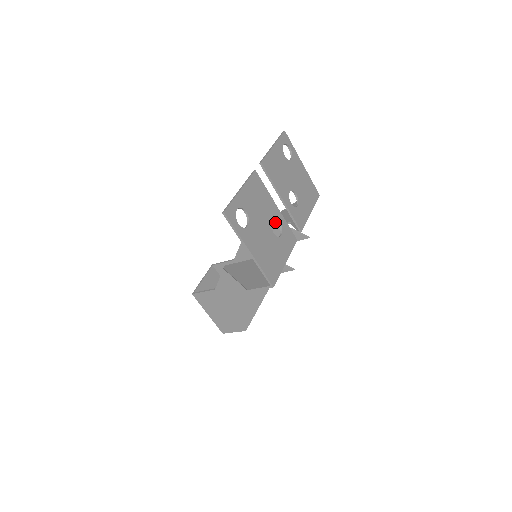
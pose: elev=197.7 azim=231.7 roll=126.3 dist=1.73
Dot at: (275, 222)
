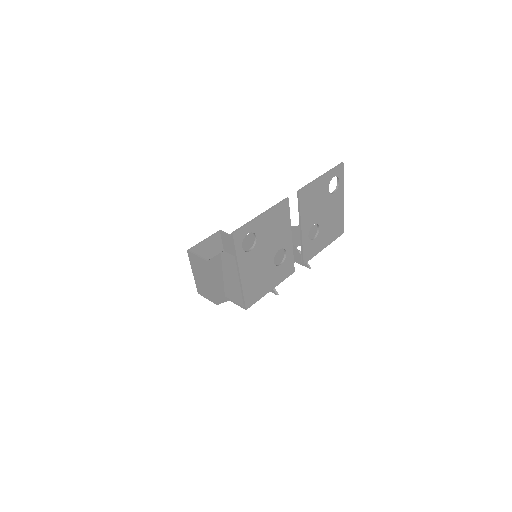
Dot at: occluded
